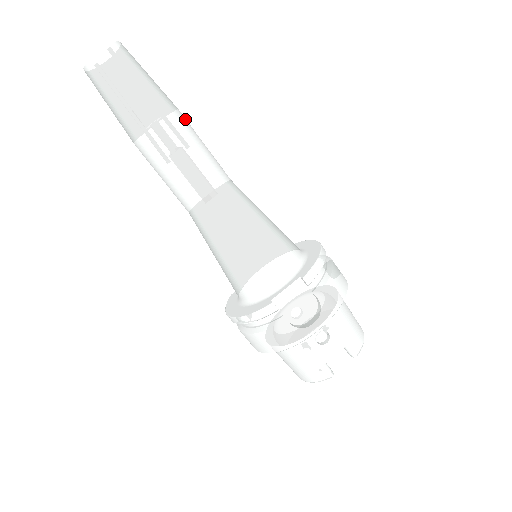
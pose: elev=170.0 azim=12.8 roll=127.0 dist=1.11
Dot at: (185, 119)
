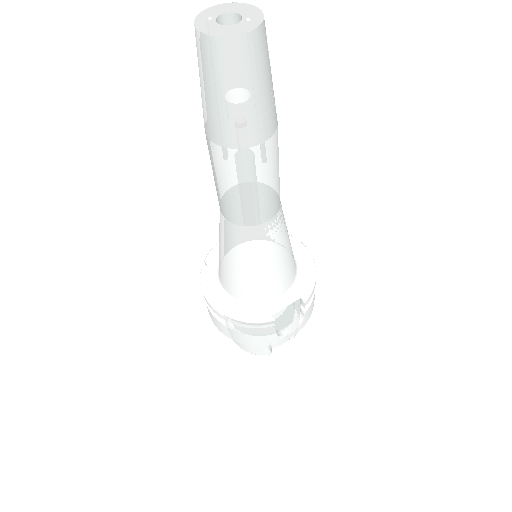
Dot at: occluded
